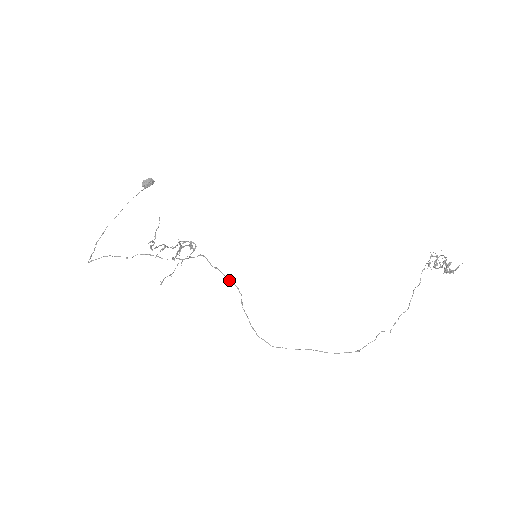
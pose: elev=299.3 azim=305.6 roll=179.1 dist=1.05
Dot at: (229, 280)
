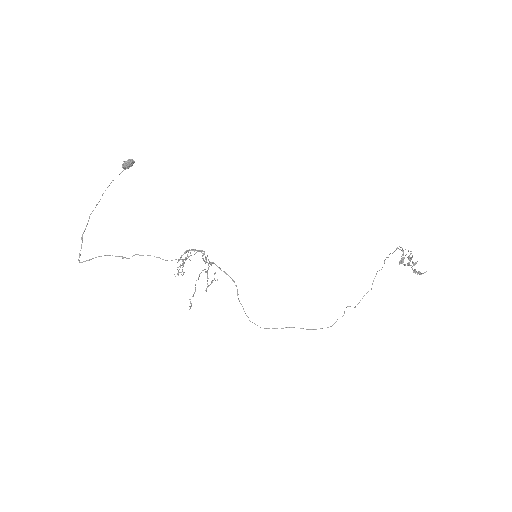
Dot at: occluded
